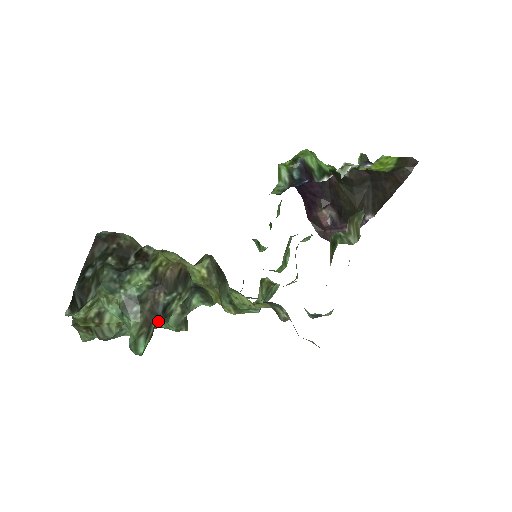
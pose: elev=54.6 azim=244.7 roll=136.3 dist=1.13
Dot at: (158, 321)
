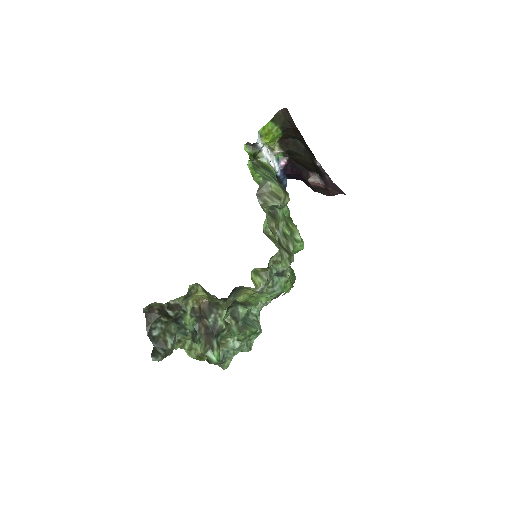
Dot at: (214, 337)
